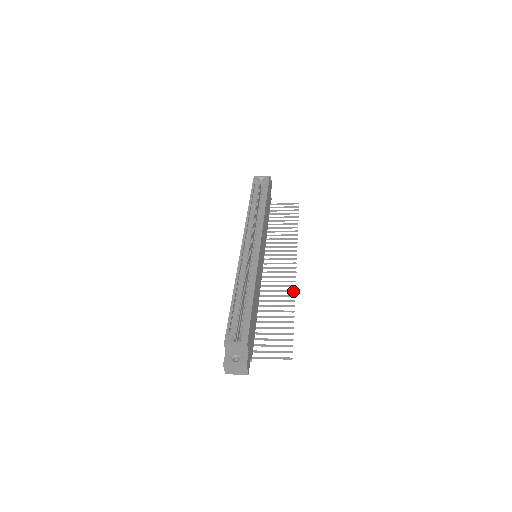
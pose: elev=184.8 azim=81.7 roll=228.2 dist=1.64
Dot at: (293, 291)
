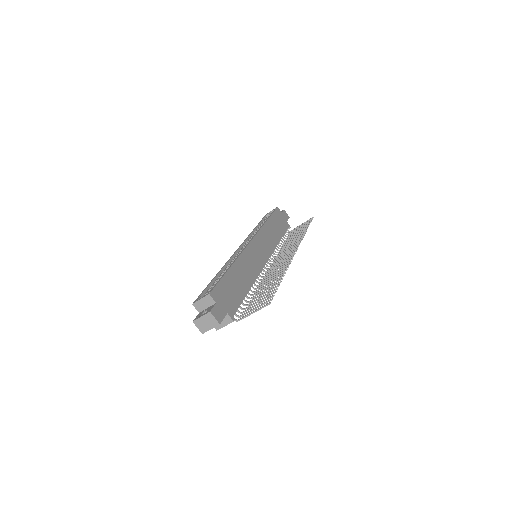
Dot at: (288, 265)
